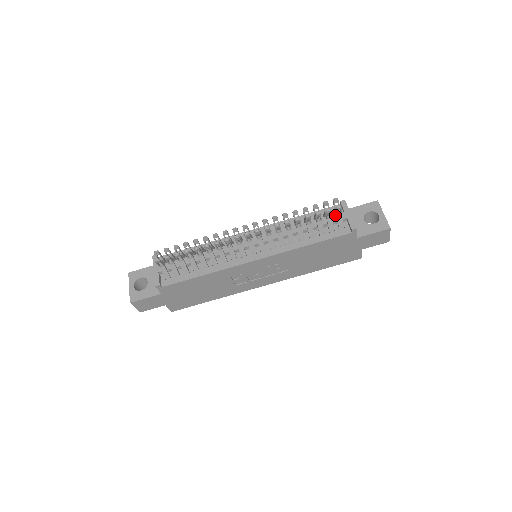
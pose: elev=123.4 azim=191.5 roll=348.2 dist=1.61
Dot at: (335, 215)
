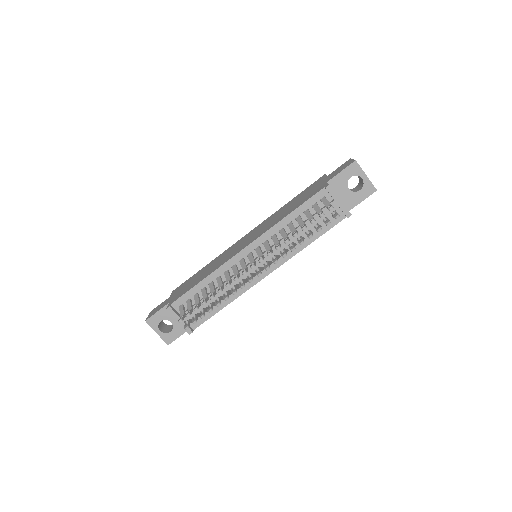
Dot at: occluded
